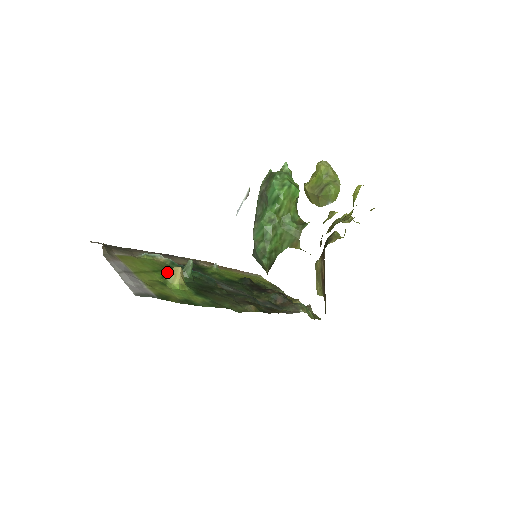
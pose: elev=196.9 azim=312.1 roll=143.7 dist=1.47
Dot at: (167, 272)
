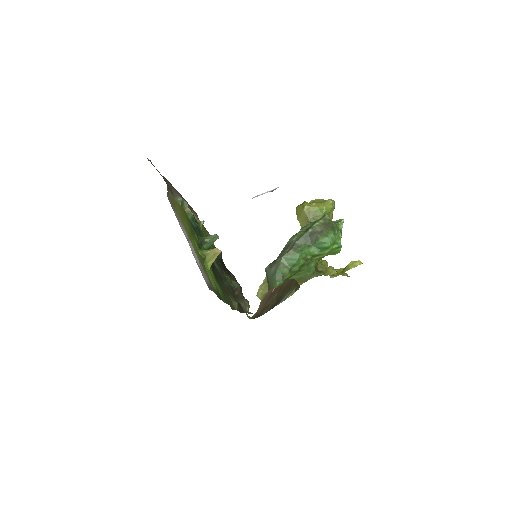
Dot at: (195, 235)
